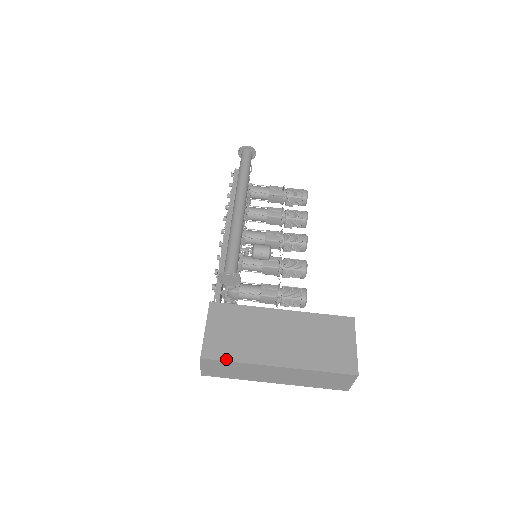
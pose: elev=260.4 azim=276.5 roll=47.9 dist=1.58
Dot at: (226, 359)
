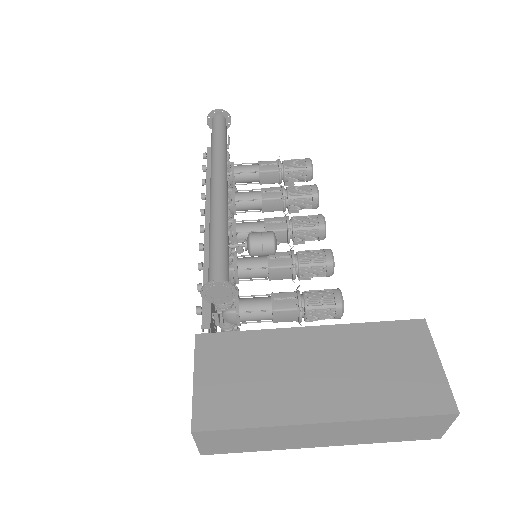
Dot at: (234, 425)
